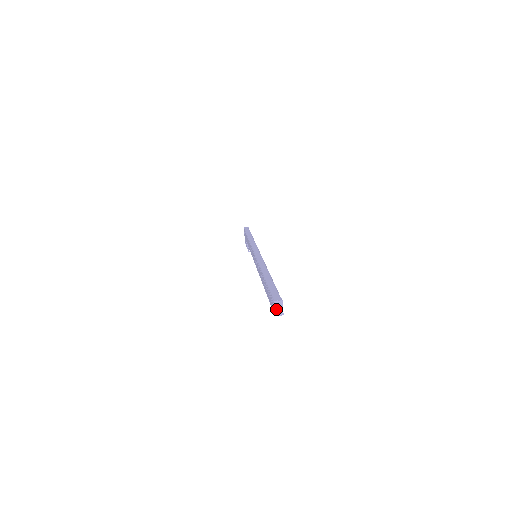
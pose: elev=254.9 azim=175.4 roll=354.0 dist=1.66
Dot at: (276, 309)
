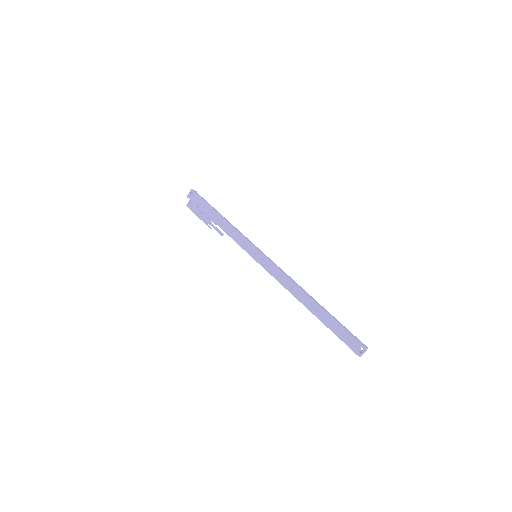
Dot at: (363, 353)
